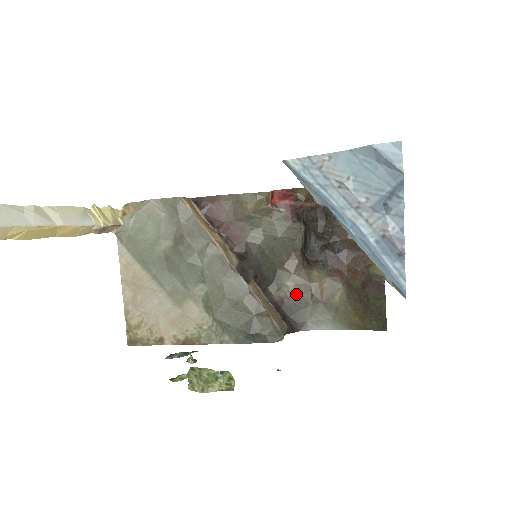
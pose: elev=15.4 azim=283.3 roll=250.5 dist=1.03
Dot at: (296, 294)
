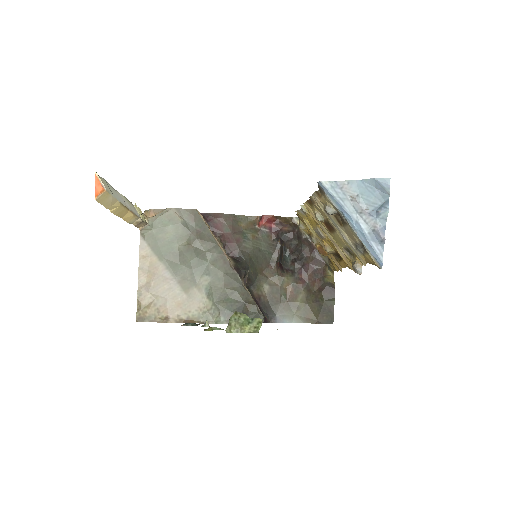
Dot at: (270, 294)
